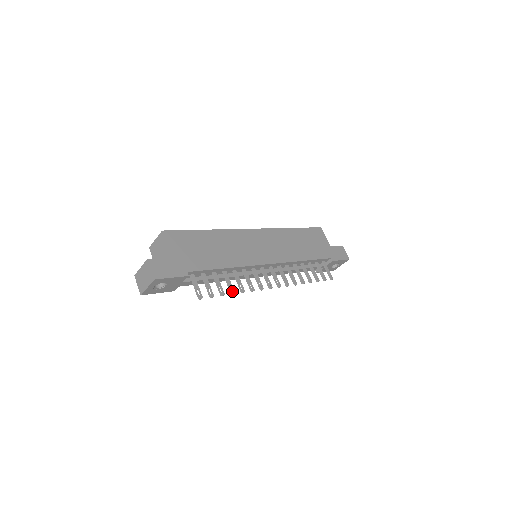
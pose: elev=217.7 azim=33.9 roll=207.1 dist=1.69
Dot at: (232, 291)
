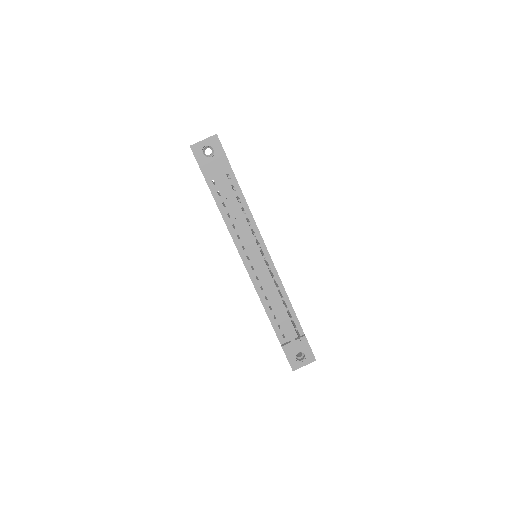
Dot at: (245, 211)
